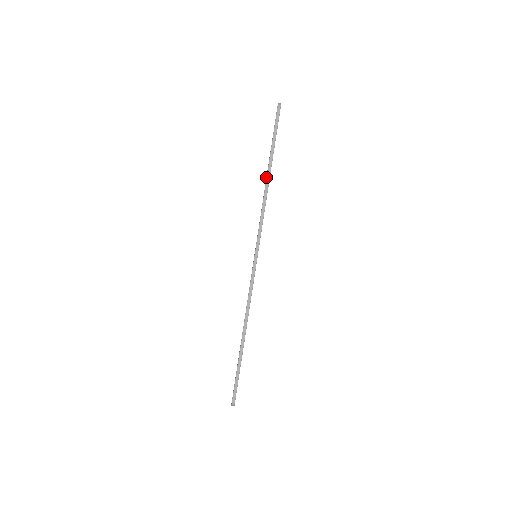
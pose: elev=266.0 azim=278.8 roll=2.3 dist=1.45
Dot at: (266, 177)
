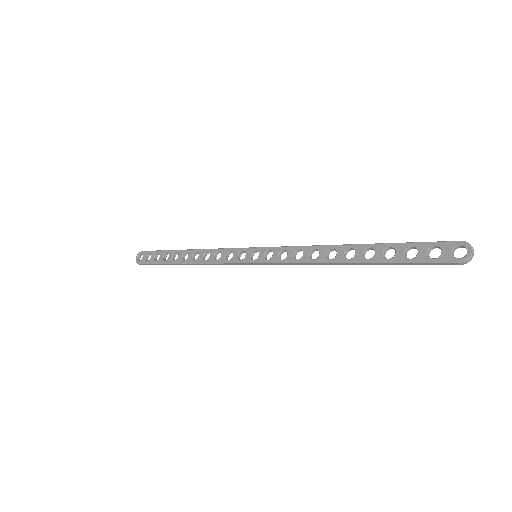
Dot at: (345, 262)
